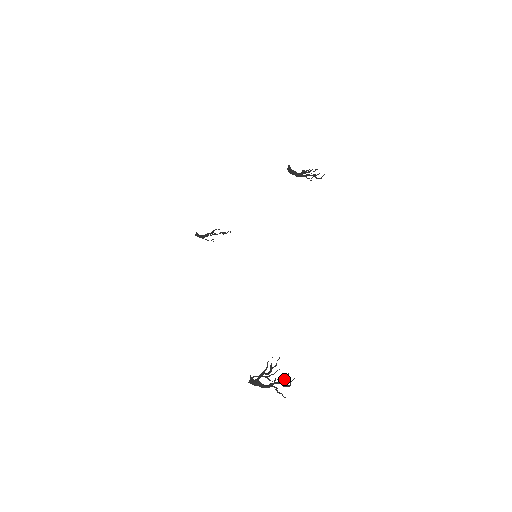
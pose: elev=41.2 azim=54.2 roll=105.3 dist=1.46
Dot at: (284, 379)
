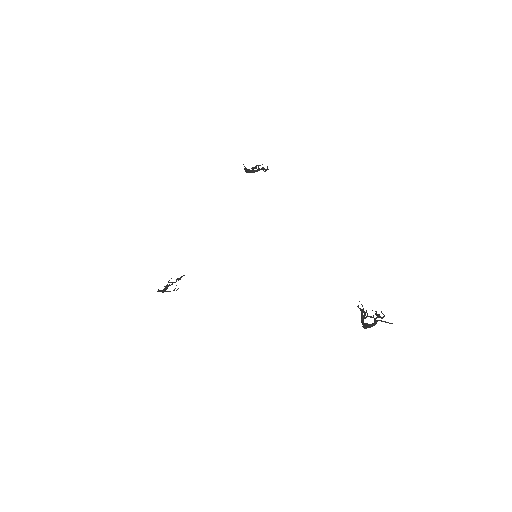
Dot at: (376, 314)
